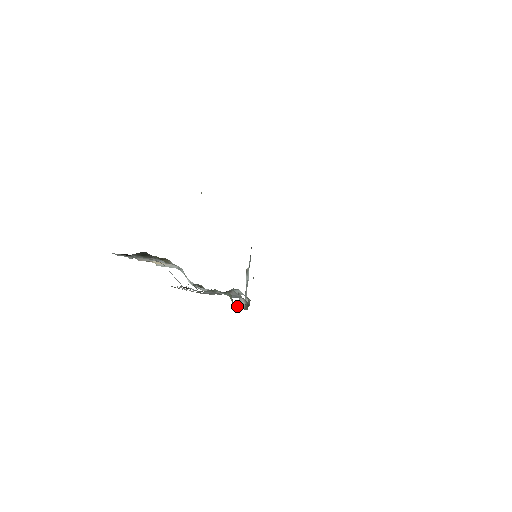
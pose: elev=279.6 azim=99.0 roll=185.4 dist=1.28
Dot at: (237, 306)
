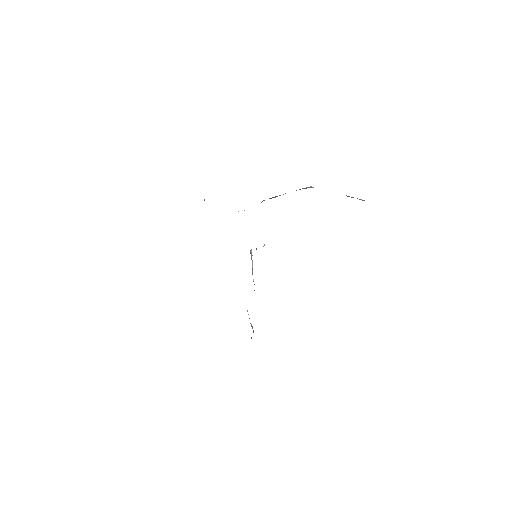
Dot at: (247, 310)
